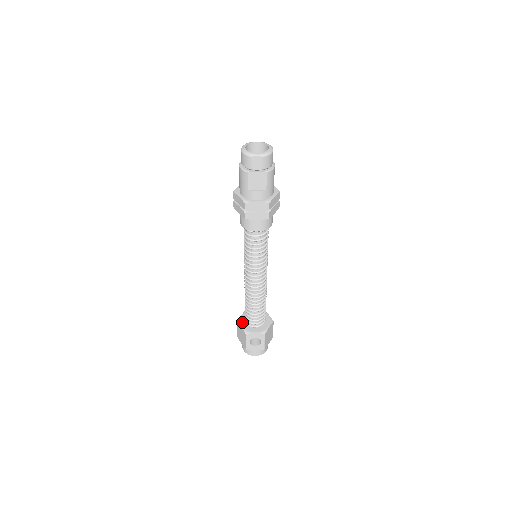
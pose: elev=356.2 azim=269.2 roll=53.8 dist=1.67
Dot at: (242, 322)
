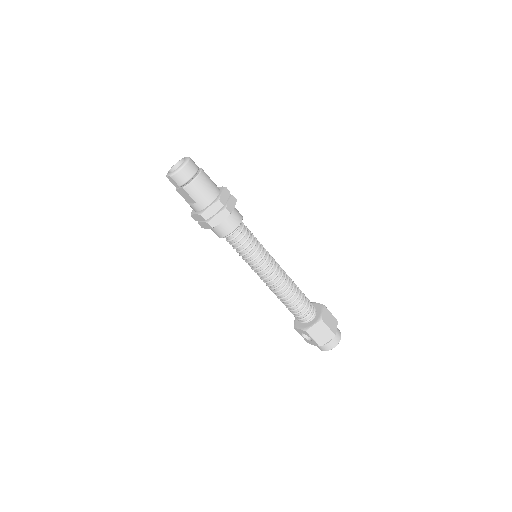
Dot at: occluded
